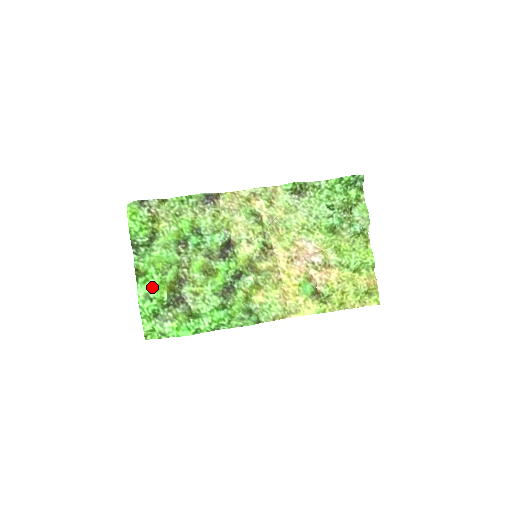
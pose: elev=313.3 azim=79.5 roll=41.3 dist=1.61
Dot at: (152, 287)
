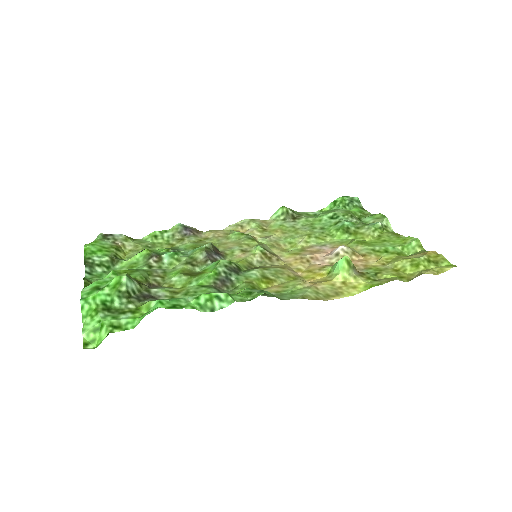
Dot at: (106, 282)
